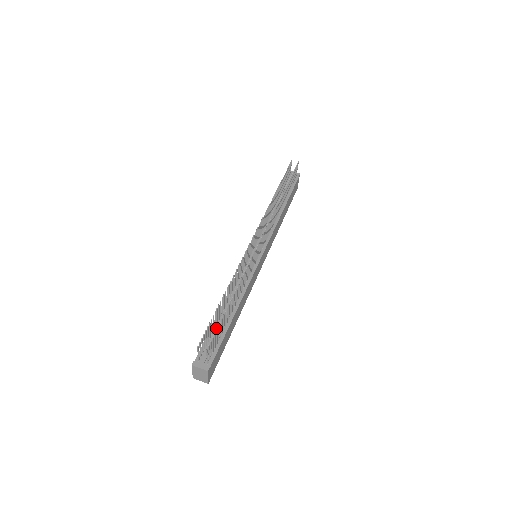
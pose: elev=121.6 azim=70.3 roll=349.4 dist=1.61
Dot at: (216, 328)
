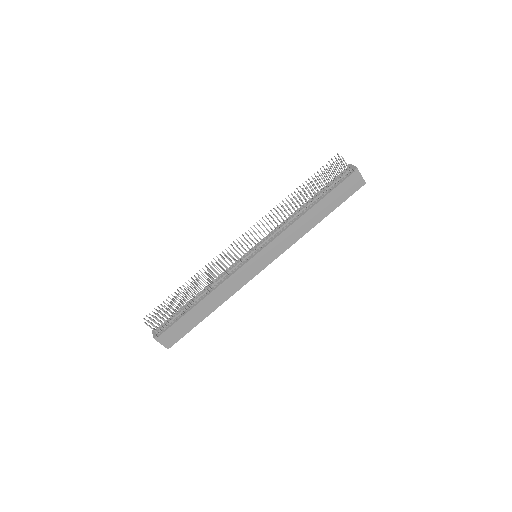
Dot at: (182, 310)
